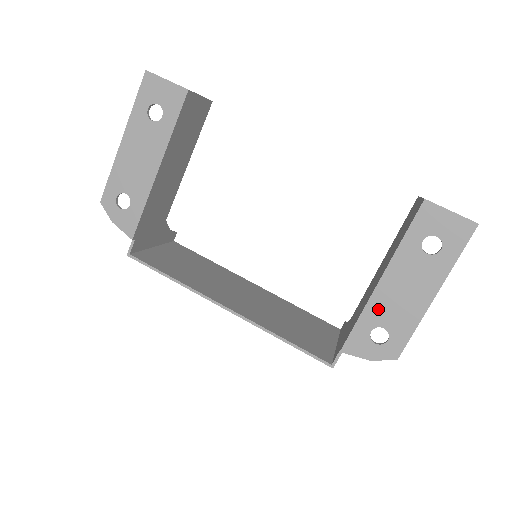
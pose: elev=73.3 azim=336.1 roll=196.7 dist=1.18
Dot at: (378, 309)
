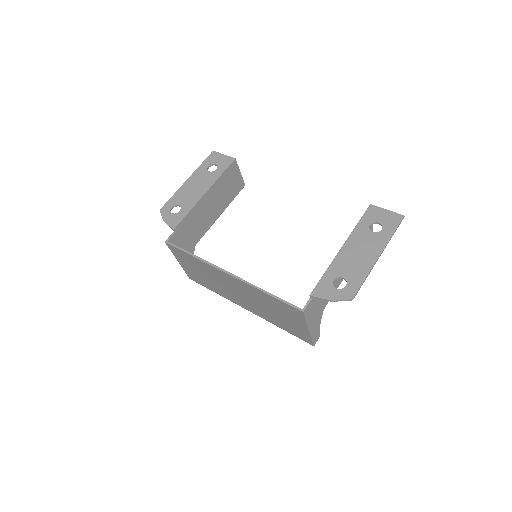
Dot at: (339, 265)
